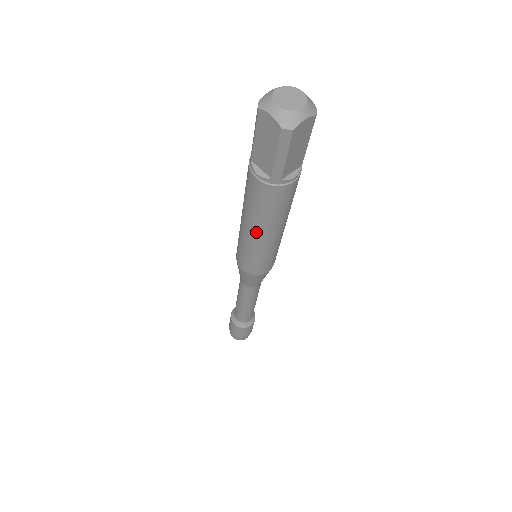
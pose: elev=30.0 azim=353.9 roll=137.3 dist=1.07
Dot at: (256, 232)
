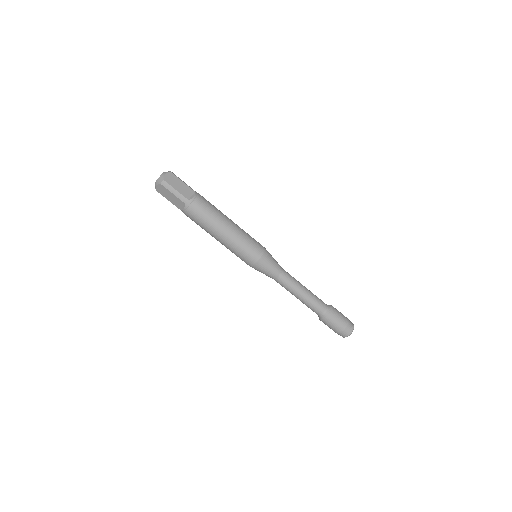
Dot at: (220, 234)
